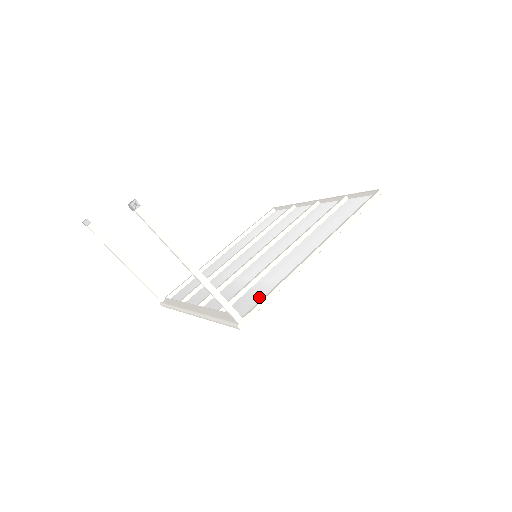
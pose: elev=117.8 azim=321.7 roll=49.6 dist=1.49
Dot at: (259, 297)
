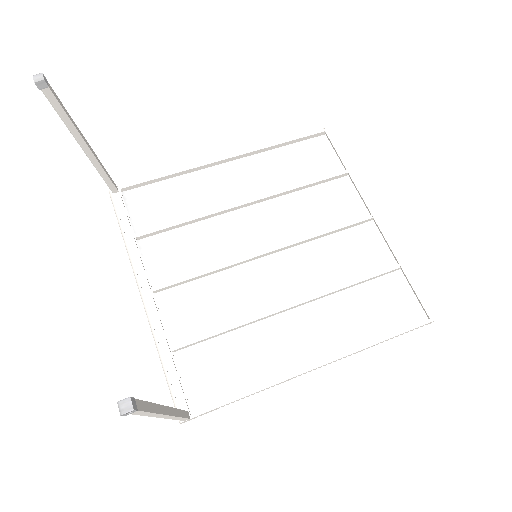
Dot at: (223, 377)
